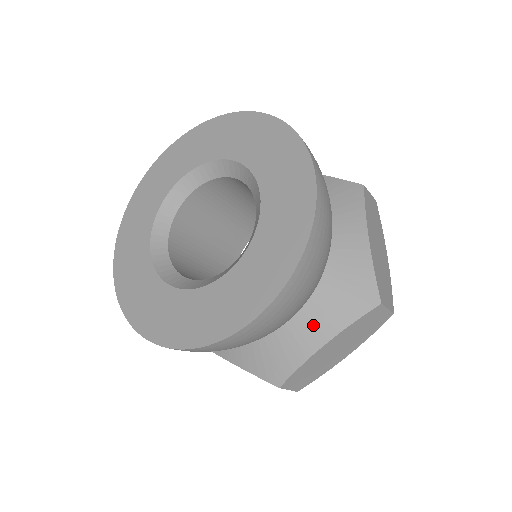
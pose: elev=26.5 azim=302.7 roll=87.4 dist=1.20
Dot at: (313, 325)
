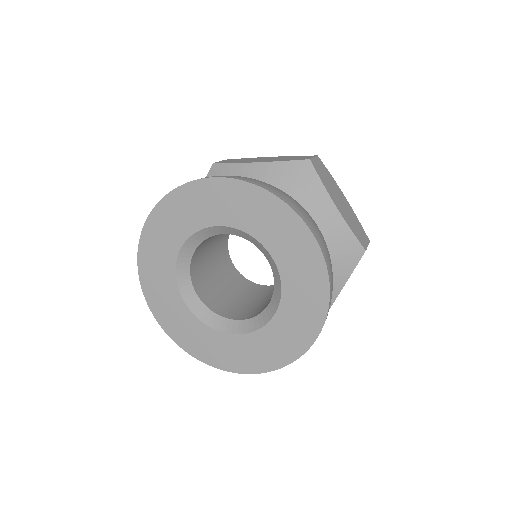
Dot at: occluded
